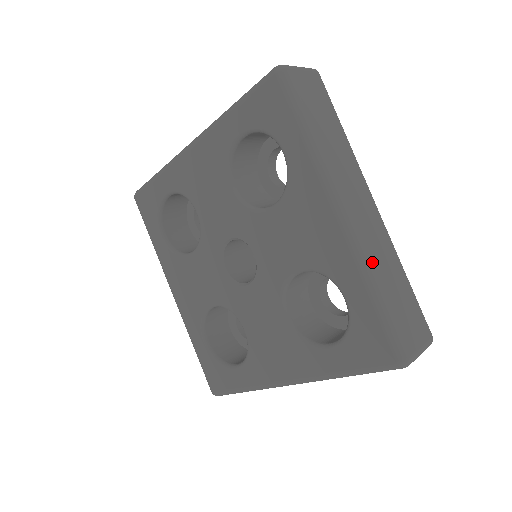
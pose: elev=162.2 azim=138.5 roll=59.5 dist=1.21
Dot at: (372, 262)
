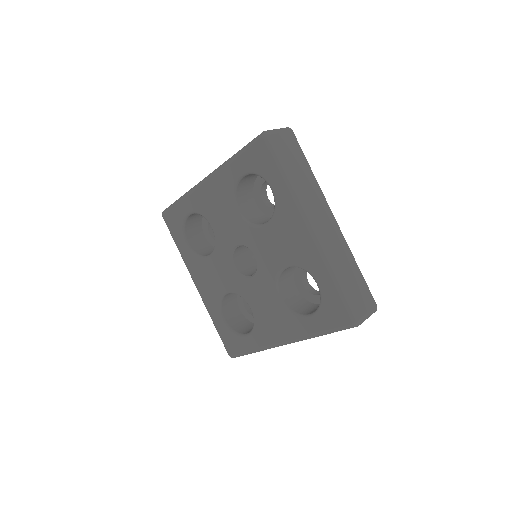
Dot at: (333, 259)
